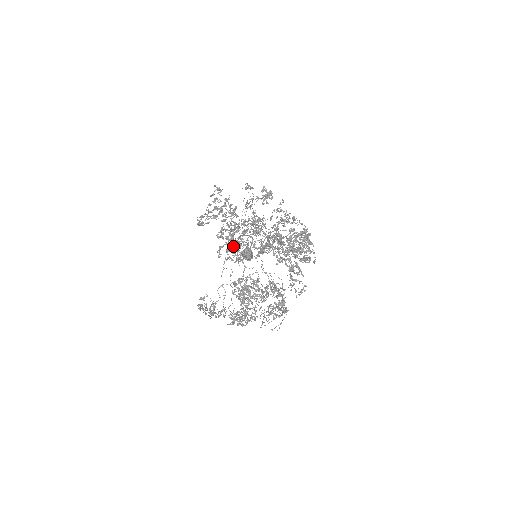
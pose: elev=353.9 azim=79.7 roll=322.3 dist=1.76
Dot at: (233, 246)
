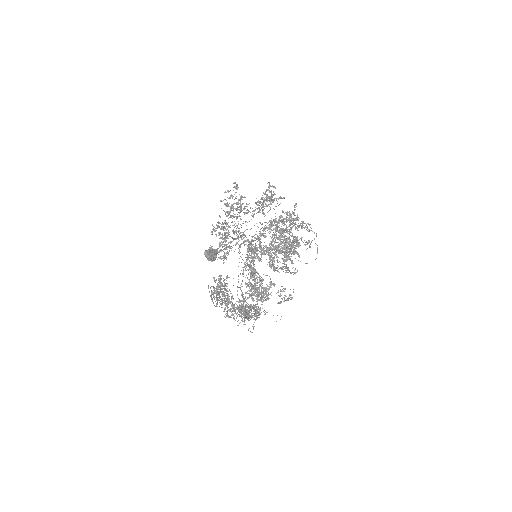
Dot at: occluded
